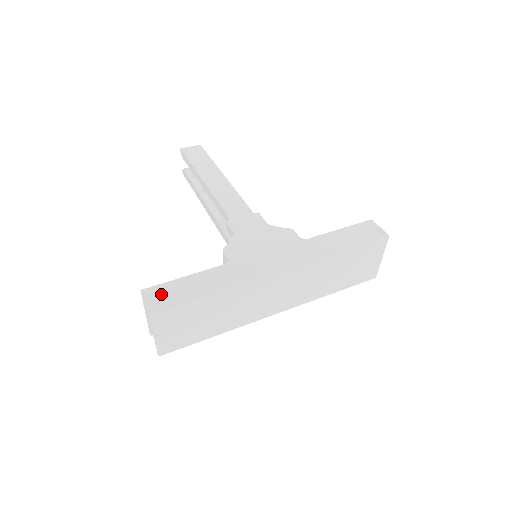
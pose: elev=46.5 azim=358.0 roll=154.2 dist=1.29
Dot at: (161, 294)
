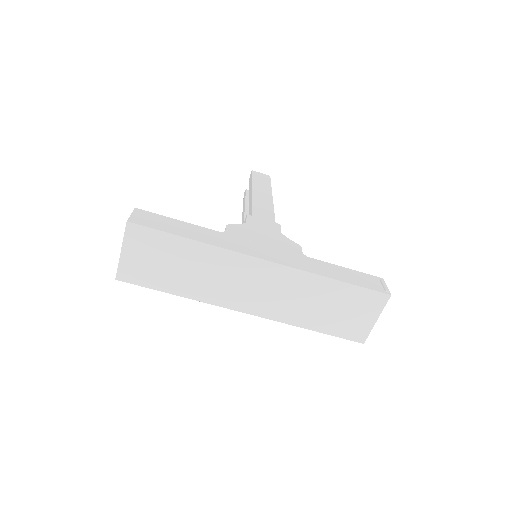
Dot at: (148, 217)
